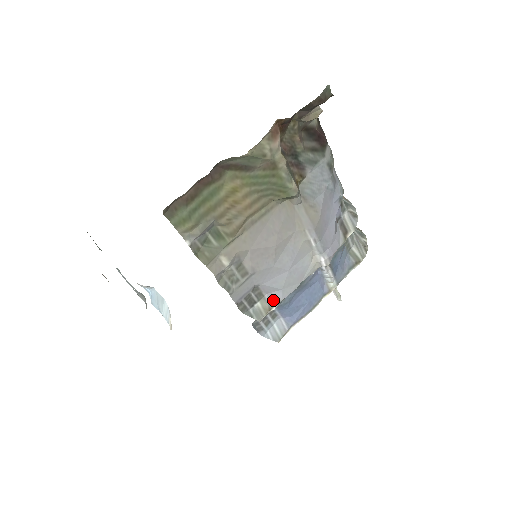
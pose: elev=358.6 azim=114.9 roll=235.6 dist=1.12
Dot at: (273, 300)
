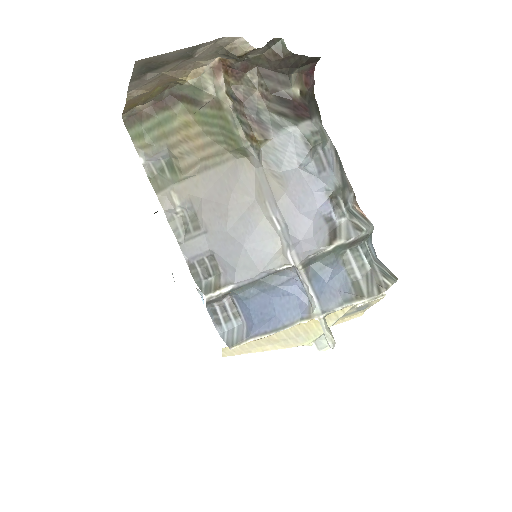
Dot at: (226, 280)
